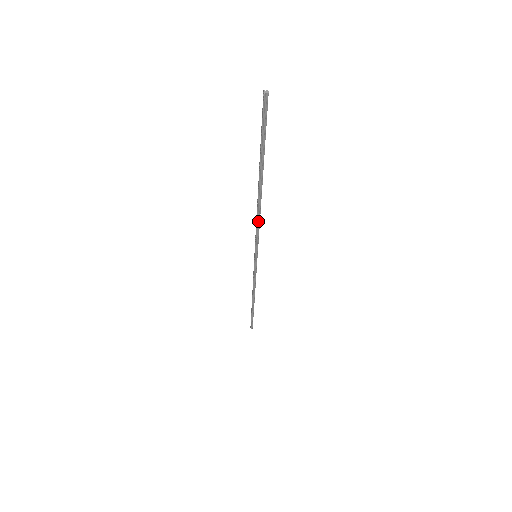
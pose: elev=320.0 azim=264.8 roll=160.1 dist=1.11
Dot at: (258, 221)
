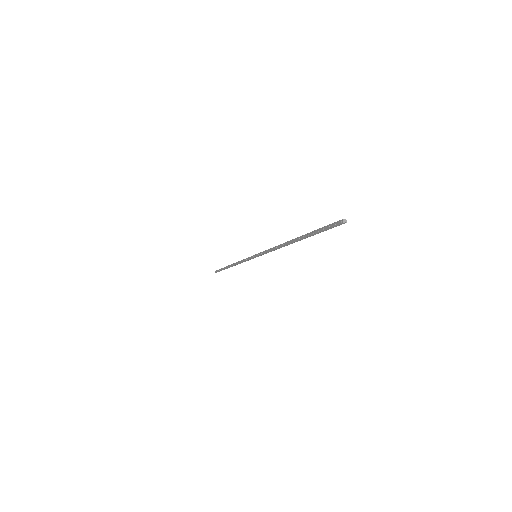
Dot at: (276, 249)
